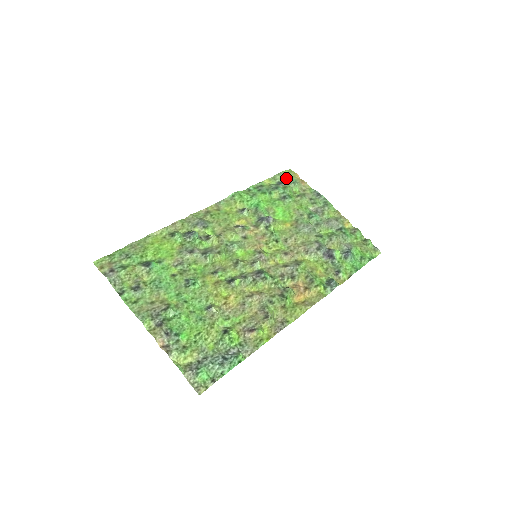
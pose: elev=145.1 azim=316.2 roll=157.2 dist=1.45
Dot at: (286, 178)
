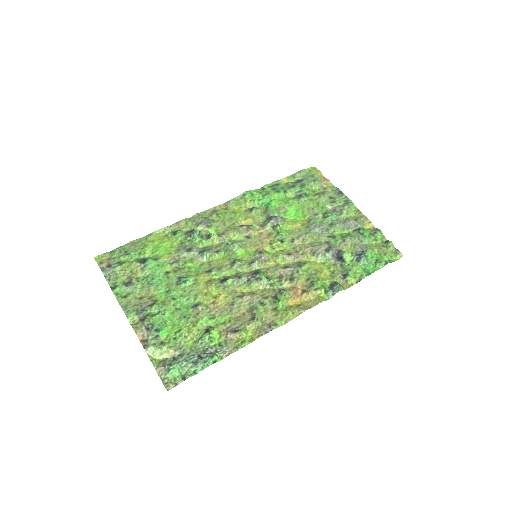
Dot at: (306, 176)
